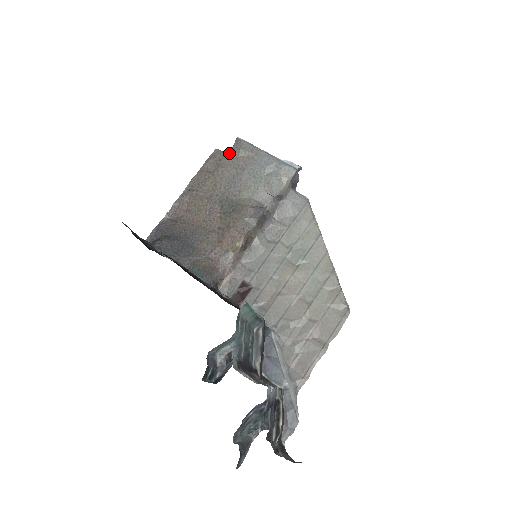
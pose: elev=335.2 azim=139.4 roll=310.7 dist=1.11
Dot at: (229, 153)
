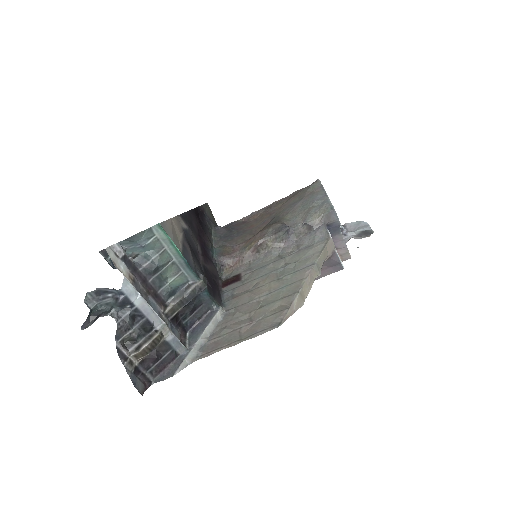
Dot at: (305, 188)
